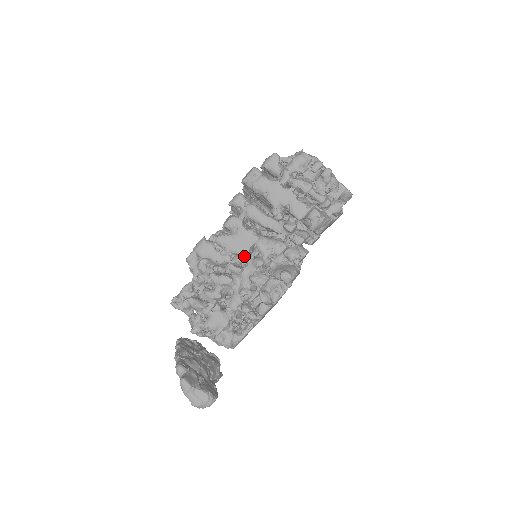
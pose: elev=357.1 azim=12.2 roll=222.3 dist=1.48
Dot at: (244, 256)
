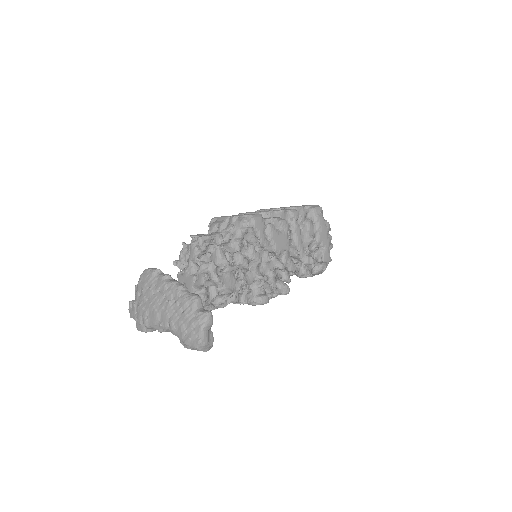
Dot at: occluded
